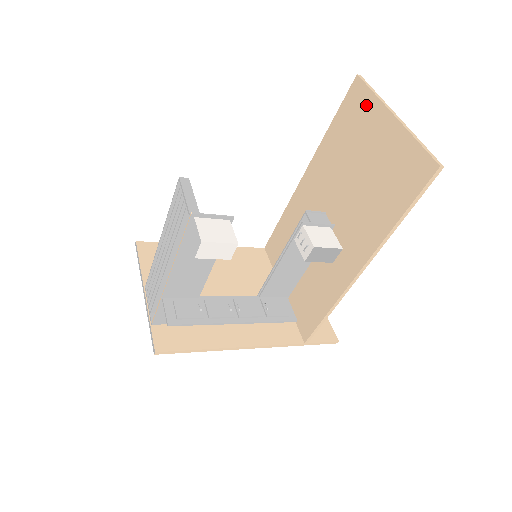
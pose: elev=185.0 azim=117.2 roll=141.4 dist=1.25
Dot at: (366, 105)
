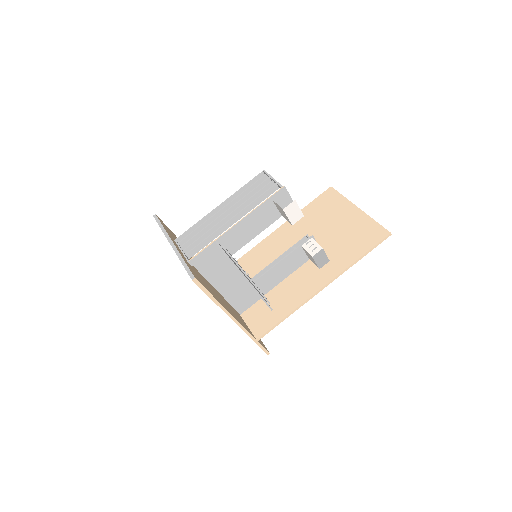
Dot at: (337, 201)
